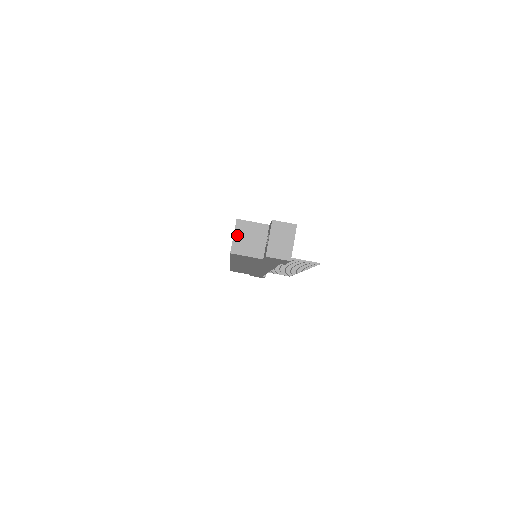
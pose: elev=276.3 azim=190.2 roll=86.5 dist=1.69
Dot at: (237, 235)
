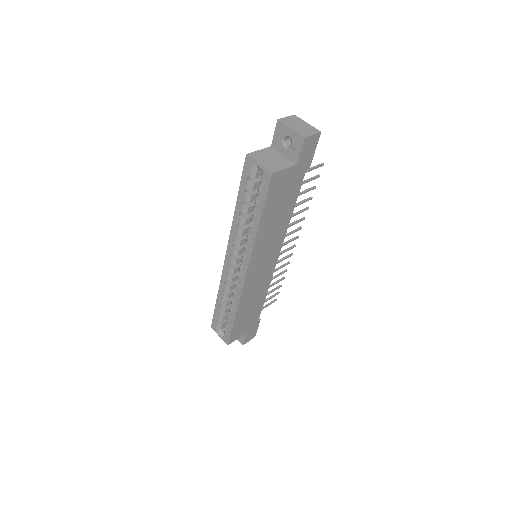
Dot at: (260, 162)
